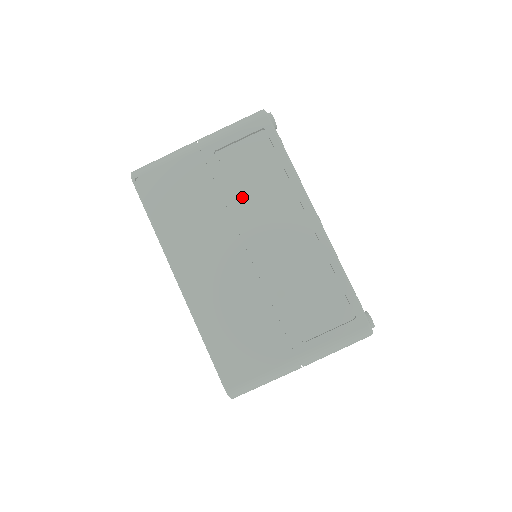
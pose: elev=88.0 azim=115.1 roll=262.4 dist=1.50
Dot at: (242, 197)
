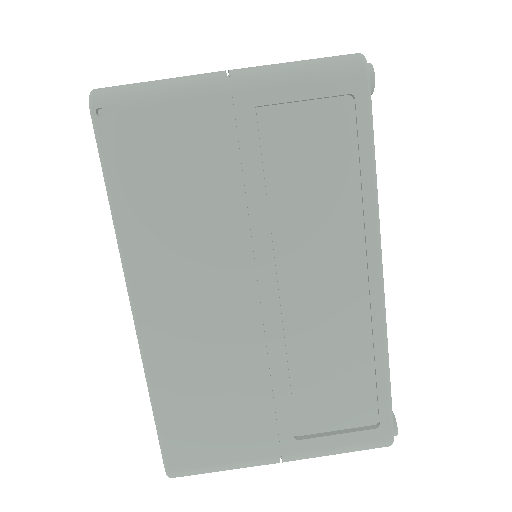
Dot at: (276, 205)
